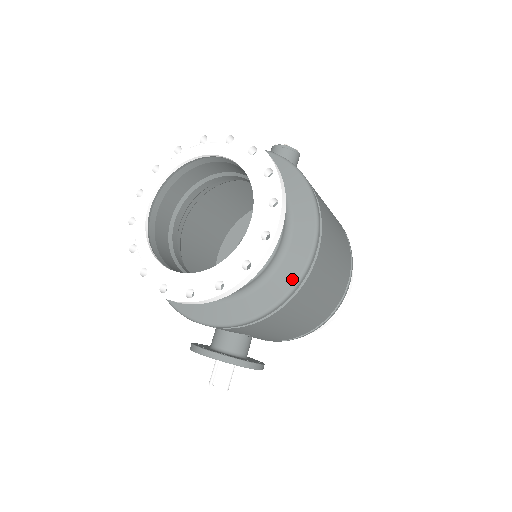
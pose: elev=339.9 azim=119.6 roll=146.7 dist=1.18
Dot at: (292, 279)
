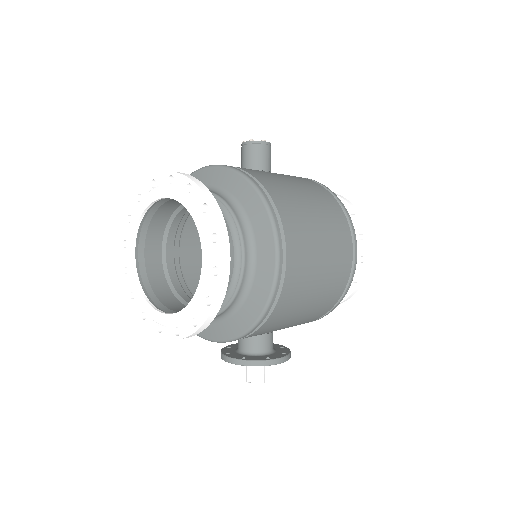
Dot at: (266, 292)
